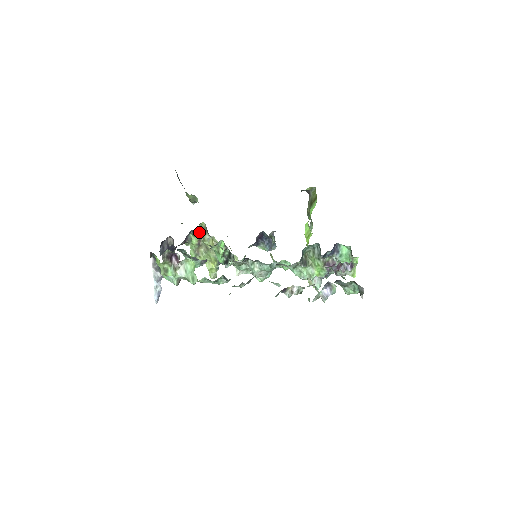
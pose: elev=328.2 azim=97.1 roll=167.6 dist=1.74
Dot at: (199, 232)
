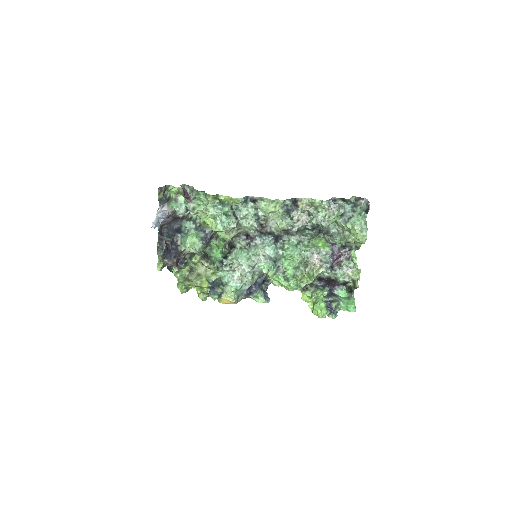
Dot at: (192, 264)
